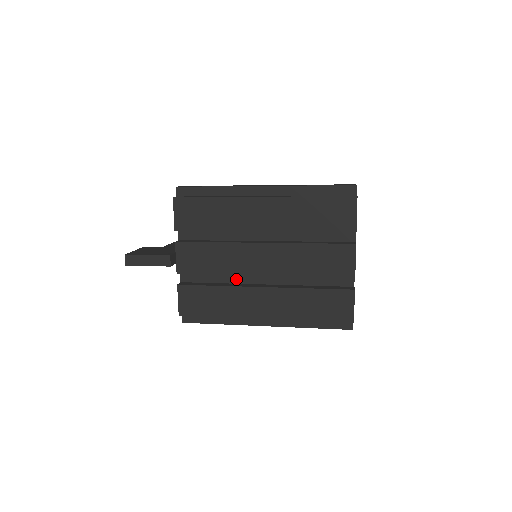
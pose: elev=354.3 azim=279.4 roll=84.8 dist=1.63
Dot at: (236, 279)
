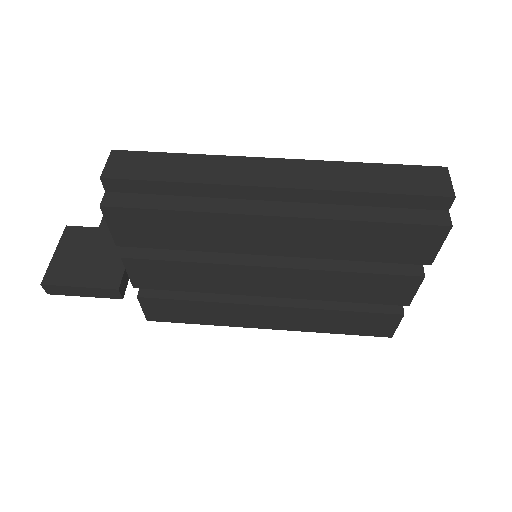
Dot at: occluded
